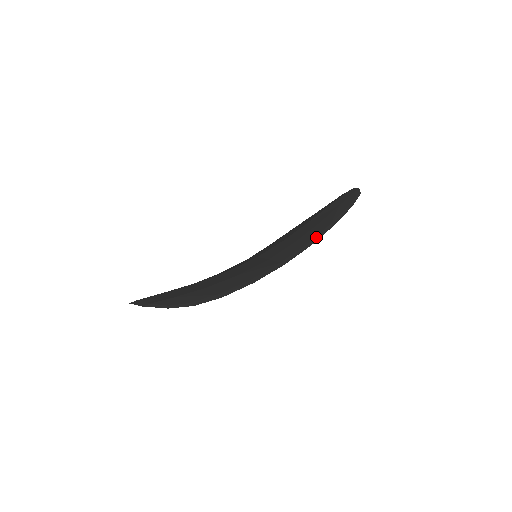
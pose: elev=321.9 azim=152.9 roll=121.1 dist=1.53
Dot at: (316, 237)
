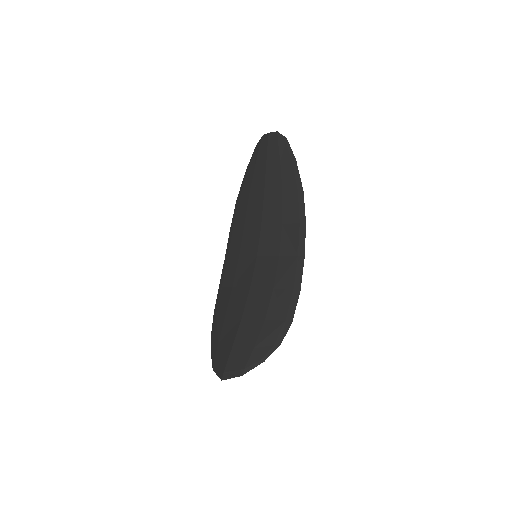
Dot at: (301, 213)
